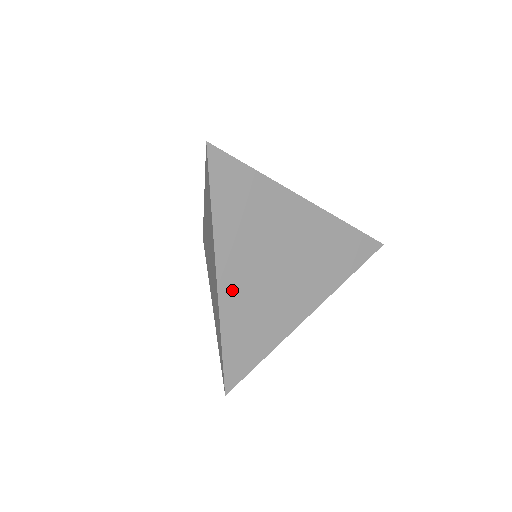
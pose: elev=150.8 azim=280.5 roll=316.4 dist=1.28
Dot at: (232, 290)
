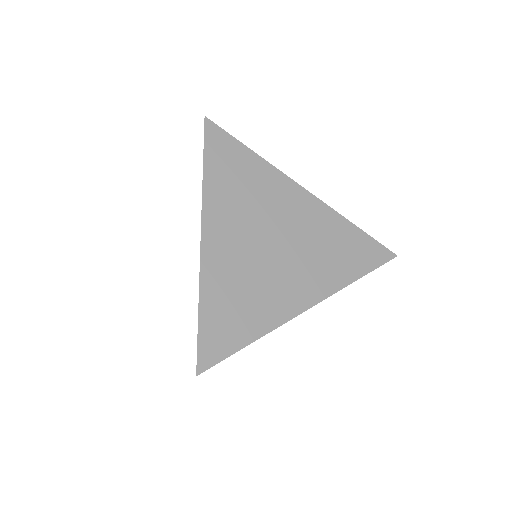
Dot at: (217, 254)
